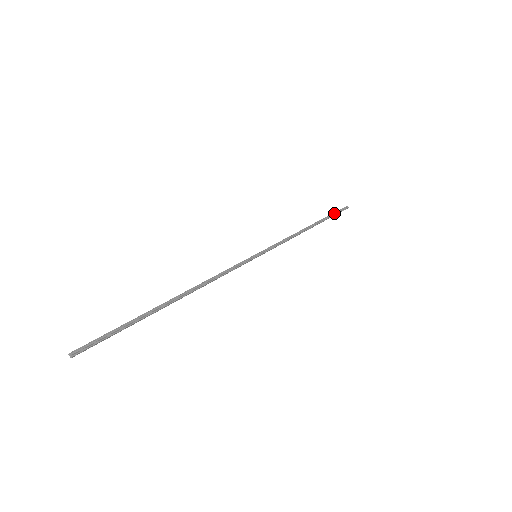
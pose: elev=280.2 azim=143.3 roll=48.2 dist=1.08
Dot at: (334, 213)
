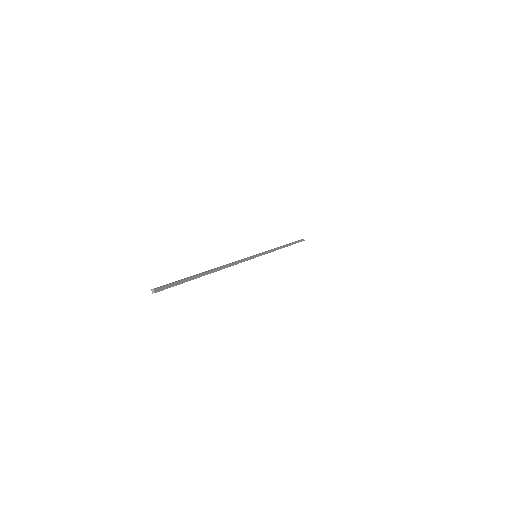
Dot at: (297, 241)
